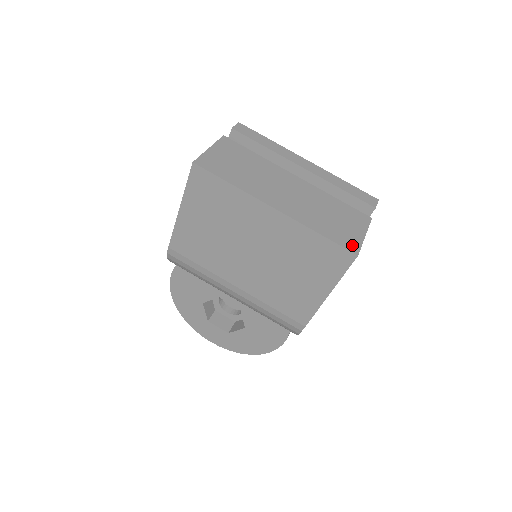
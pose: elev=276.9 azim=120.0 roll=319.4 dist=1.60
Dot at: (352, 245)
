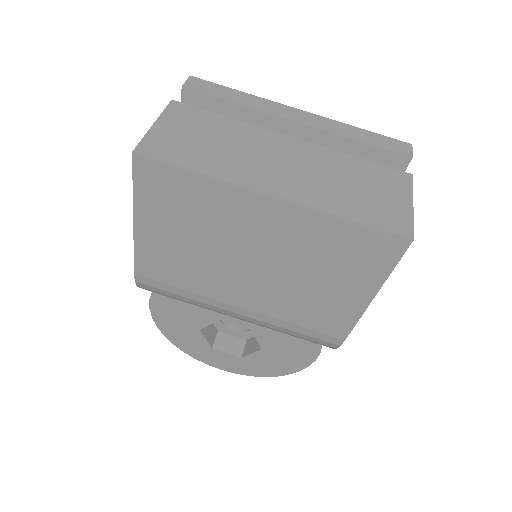
Dot at: (400, 225)
